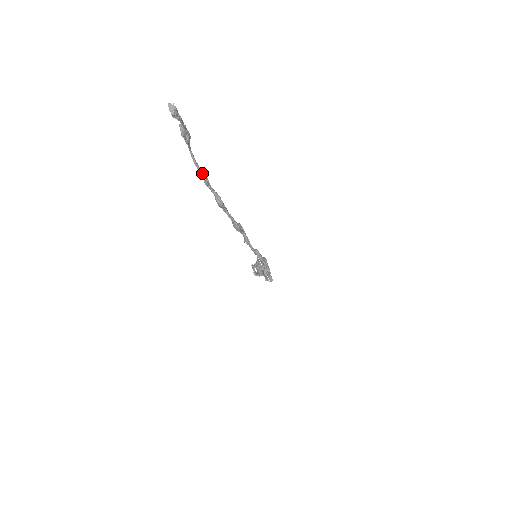
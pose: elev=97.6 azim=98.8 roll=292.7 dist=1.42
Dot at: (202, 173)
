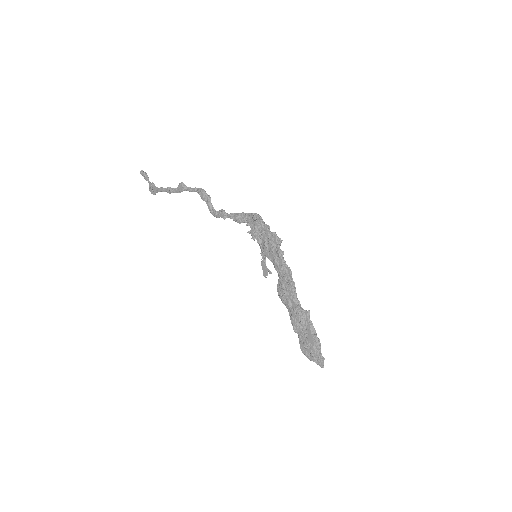
Dot at: (166, 189)
